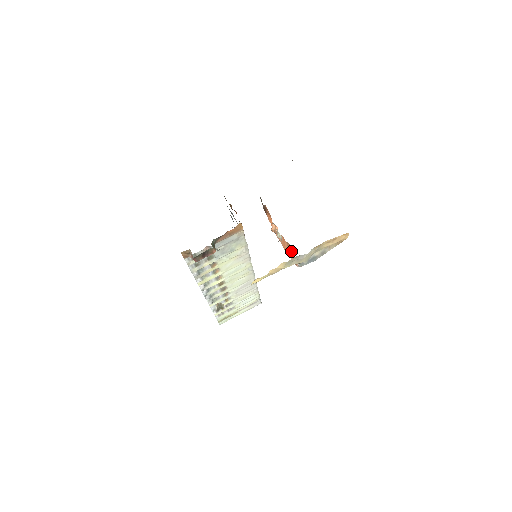
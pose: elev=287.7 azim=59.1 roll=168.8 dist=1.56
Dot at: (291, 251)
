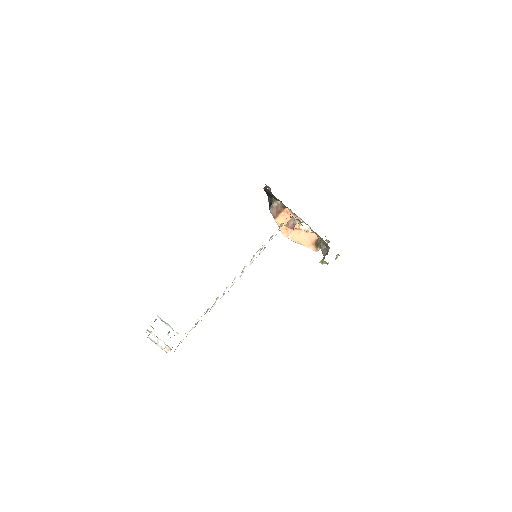
Dot at: (314, 239)
